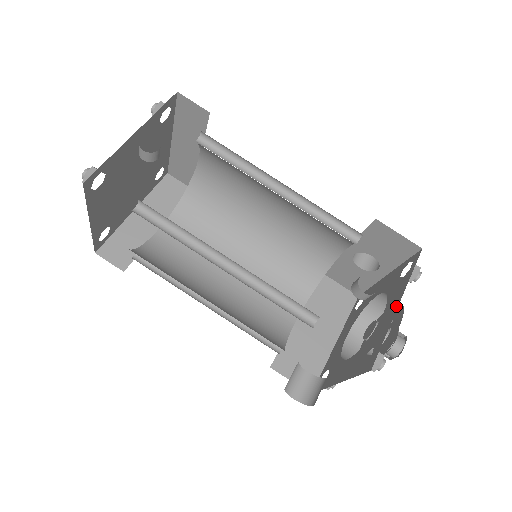
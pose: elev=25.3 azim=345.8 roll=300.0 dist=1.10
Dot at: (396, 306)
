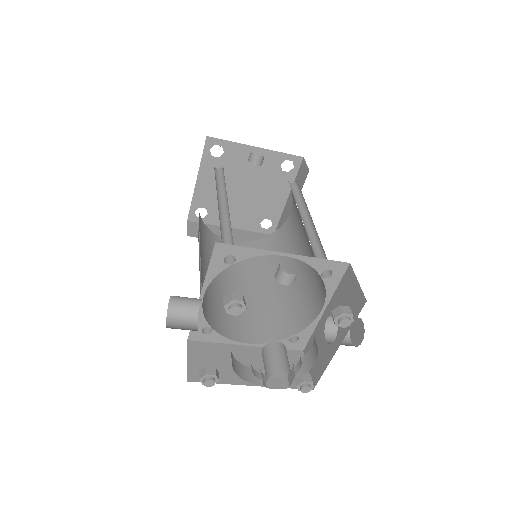
Dot at: occluded
